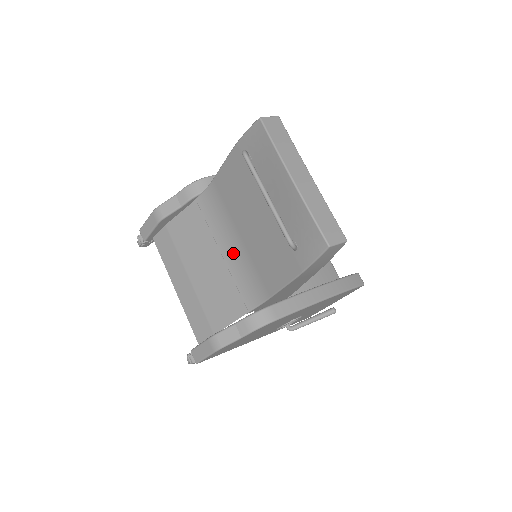
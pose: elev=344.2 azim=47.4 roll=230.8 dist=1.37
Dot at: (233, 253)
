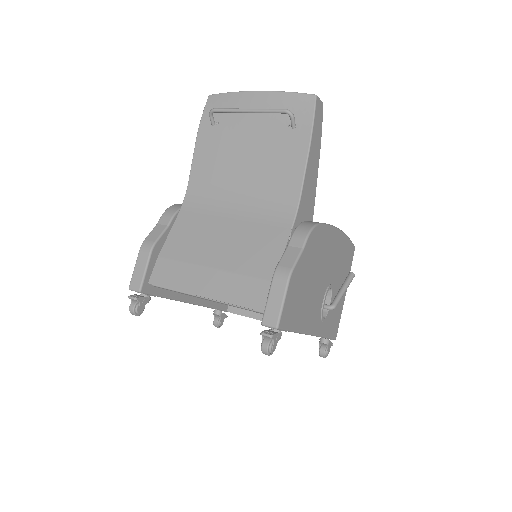
Dot at: (242, 208)
